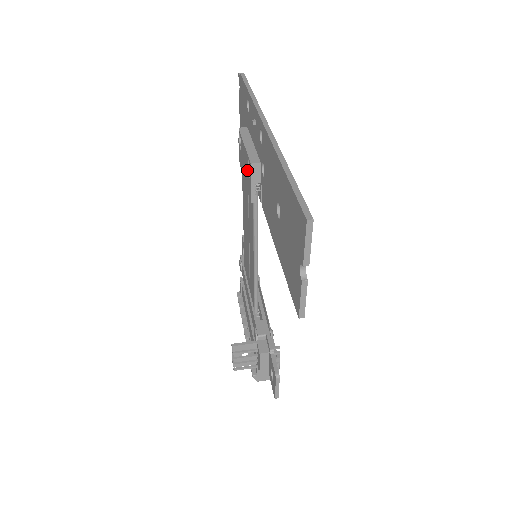
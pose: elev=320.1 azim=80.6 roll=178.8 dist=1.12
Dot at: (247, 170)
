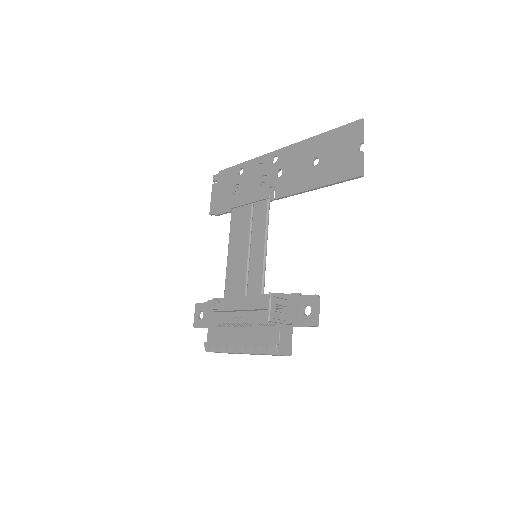
Dot at: (263, 181)
